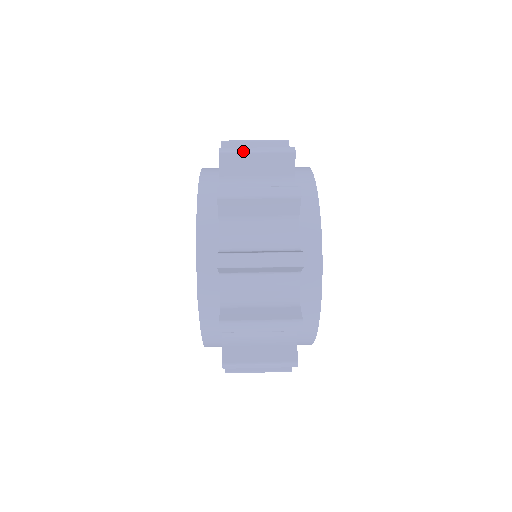
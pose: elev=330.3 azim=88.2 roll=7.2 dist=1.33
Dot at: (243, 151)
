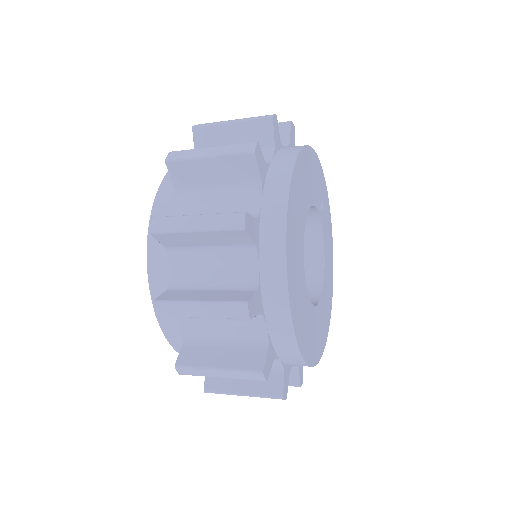
Dot at: (192, 157)
